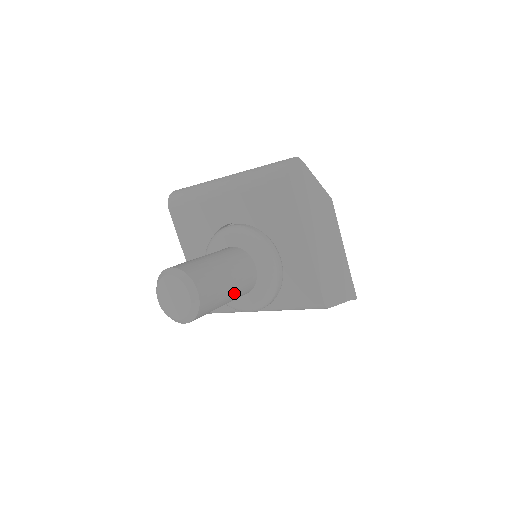
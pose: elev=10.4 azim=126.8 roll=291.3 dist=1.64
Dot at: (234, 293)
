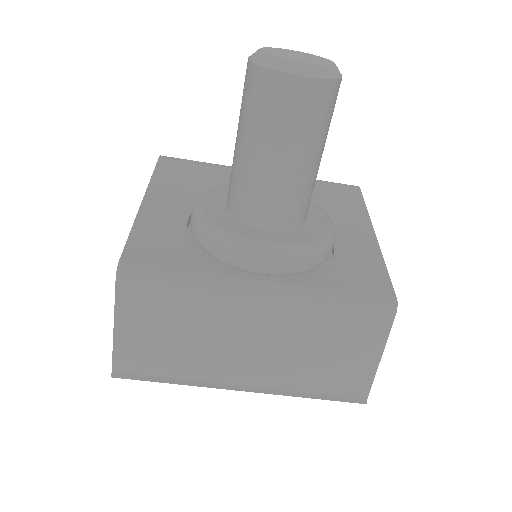
Dot at: (314, 171)
